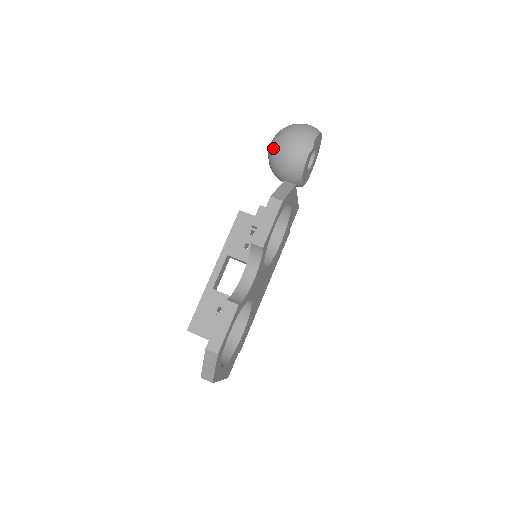
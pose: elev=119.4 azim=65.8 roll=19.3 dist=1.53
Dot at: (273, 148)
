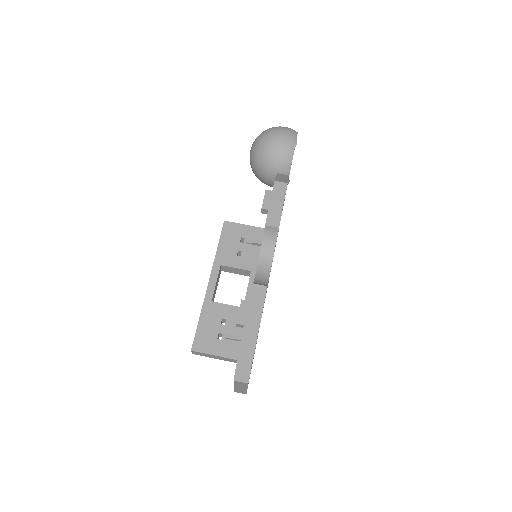
Dot at: (257, 149)
